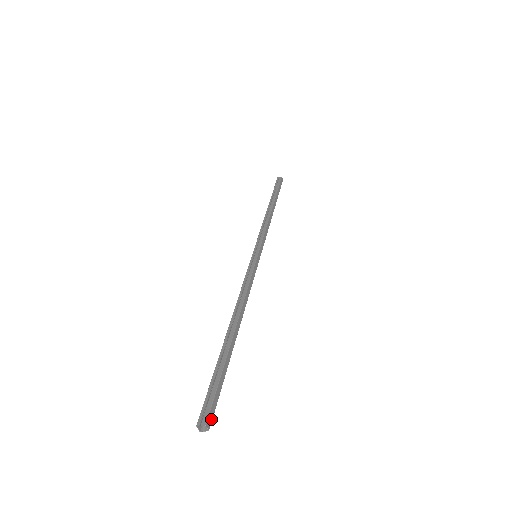
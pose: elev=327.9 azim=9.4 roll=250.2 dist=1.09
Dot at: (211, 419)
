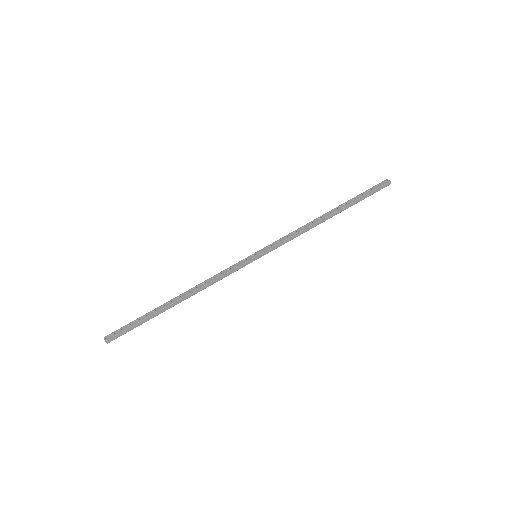
Dot at: occluded
